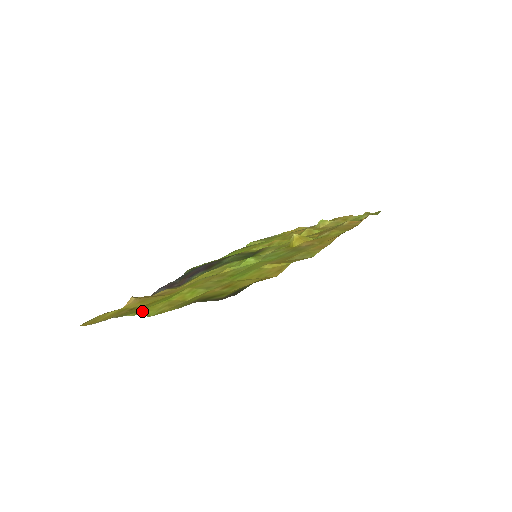
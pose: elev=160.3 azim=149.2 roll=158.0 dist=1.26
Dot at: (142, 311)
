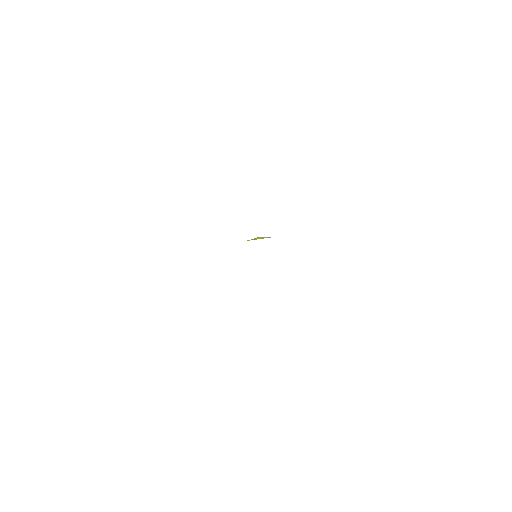
Dot at: occluded
